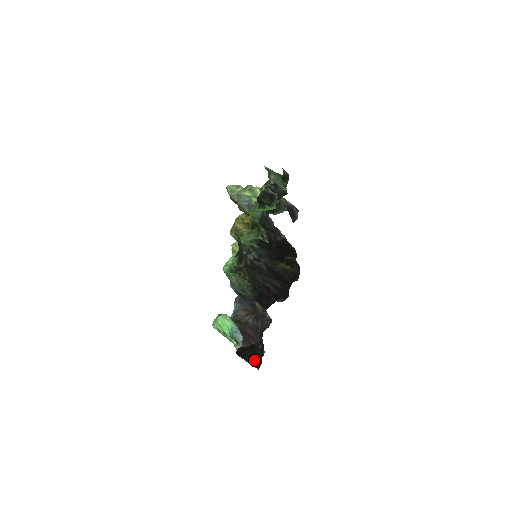
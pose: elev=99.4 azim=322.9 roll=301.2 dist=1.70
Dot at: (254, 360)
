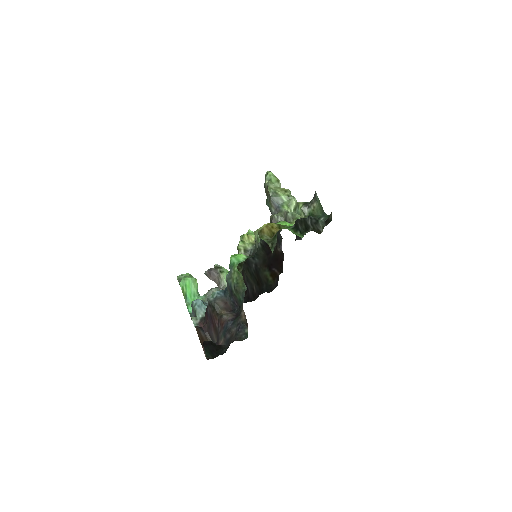
Dot at: (212, 355)
